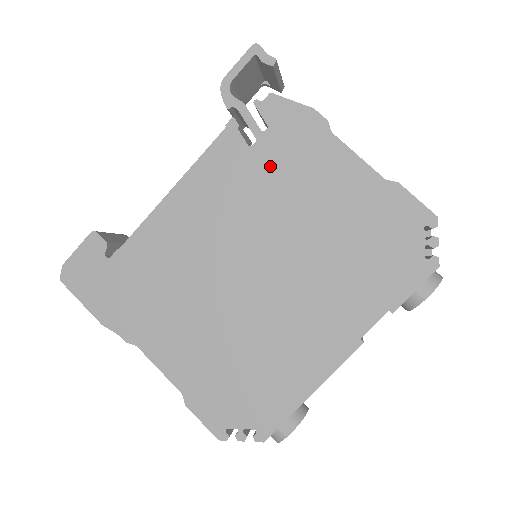
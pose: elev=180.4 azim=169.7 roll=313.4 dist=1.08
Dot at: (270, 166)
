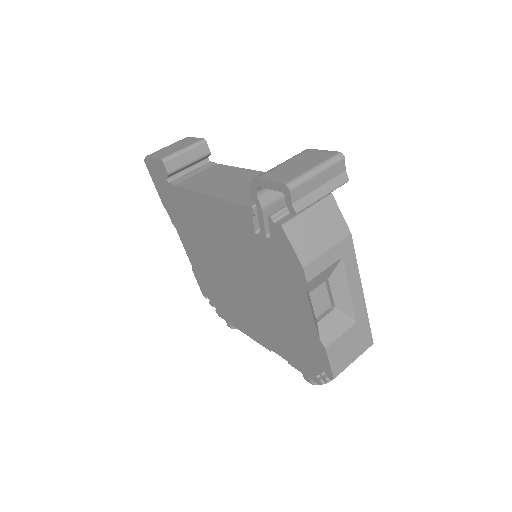
Dot at: (262, 255)
